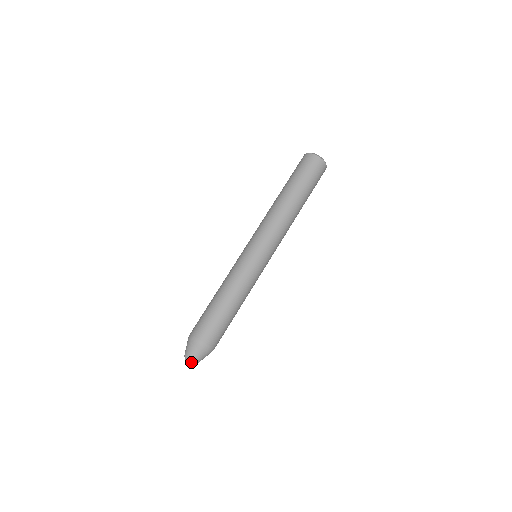
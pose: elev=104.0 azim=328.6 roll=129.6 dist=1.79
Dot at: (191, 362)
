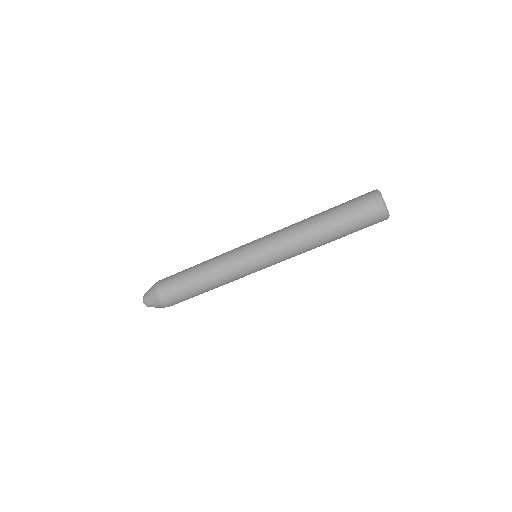
Dot at: occluded
